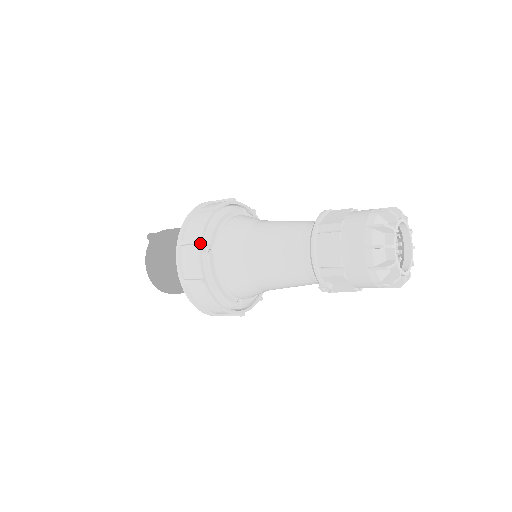
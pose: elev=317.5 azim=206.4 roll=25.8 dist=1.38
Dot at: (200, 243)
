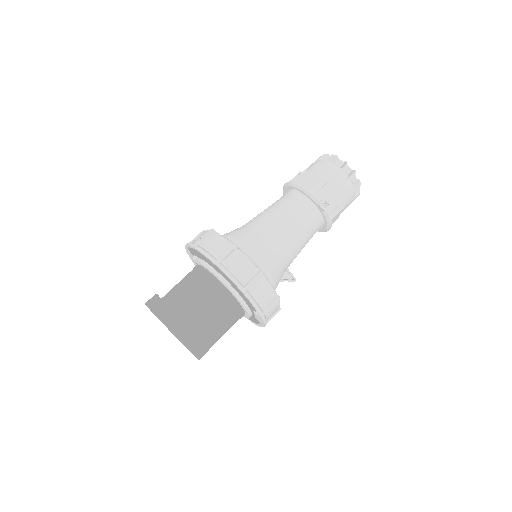
Dot at: (214, 231)
